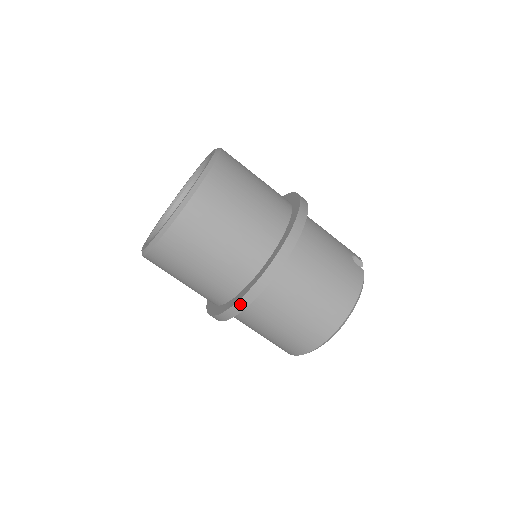
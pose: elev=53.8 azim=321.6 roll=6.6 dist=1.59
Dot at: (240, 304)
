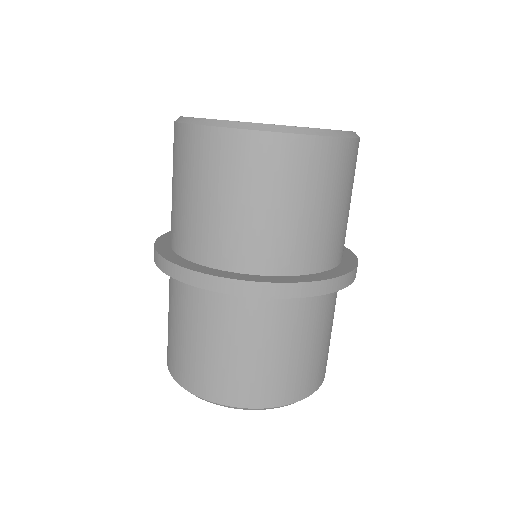
Dot at: (235, 285)
